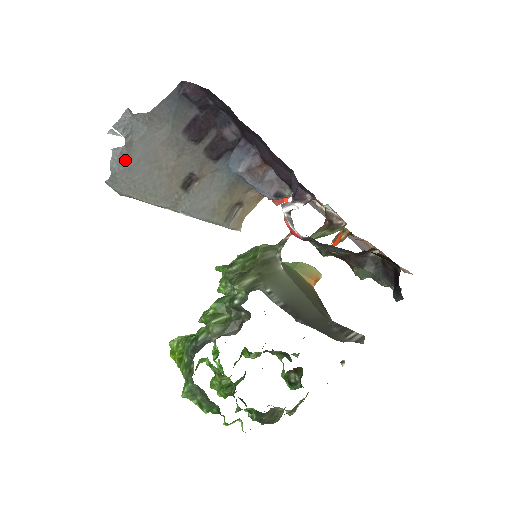
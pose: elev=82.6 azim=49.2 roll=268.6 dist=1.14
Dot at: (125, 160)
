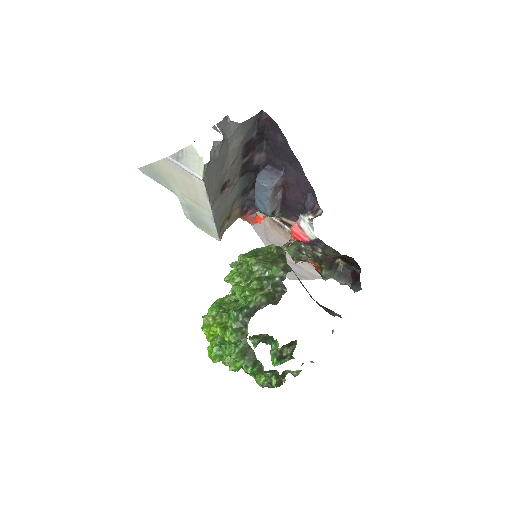
Dot at: (217, 152)
